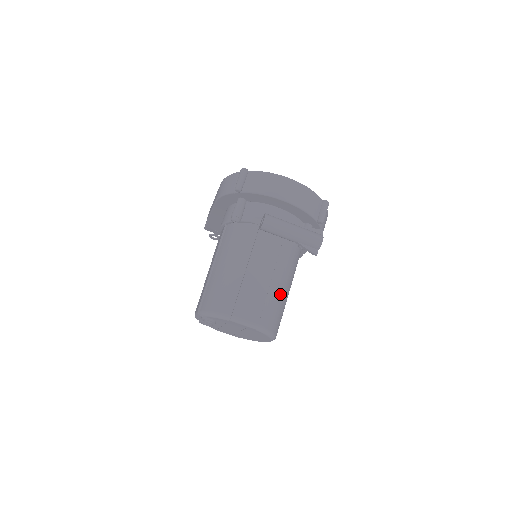
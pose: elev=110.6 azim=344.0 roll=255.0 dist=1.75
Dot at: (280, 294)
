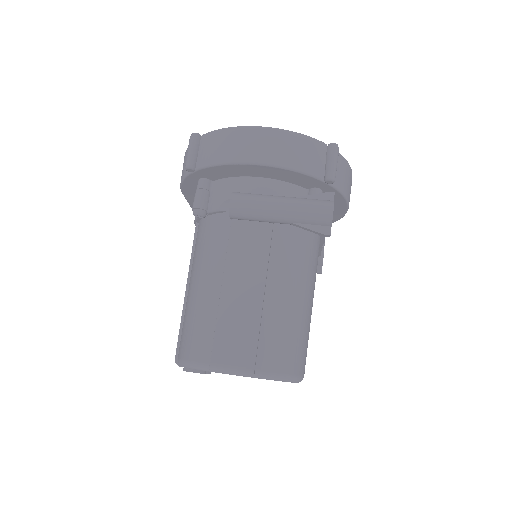
Dot at: (287, 311)
